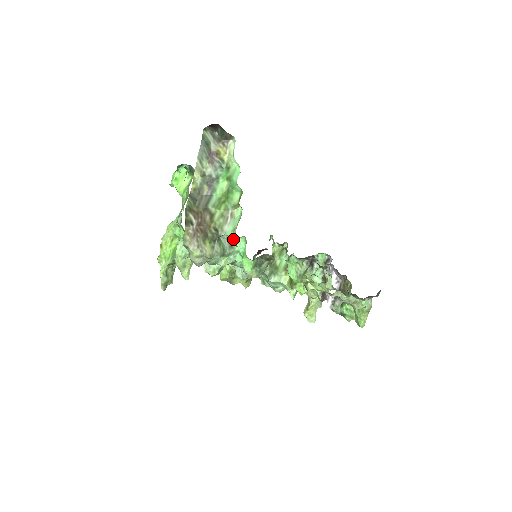
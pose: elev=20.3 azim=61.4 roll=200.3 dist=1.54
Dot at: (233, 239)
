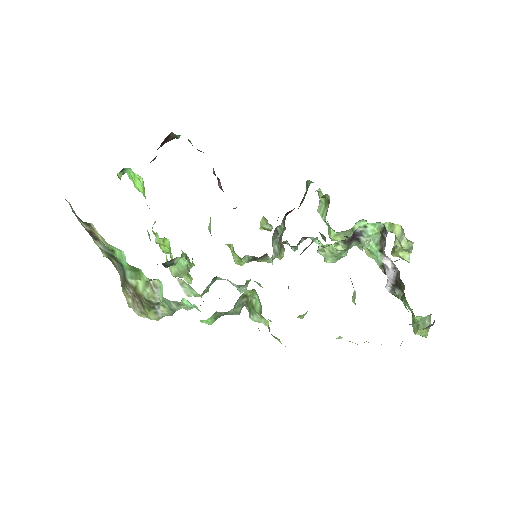
Dot at: occluded
